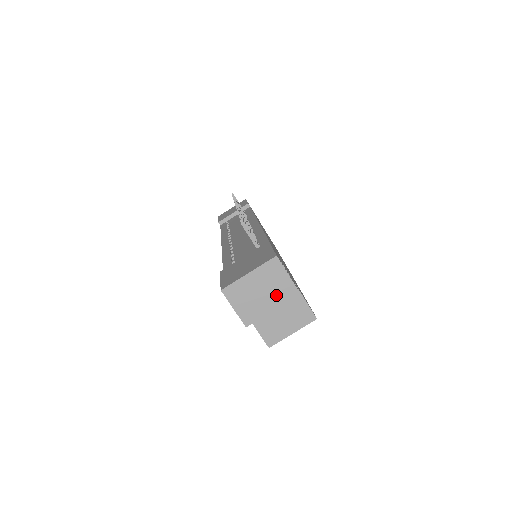
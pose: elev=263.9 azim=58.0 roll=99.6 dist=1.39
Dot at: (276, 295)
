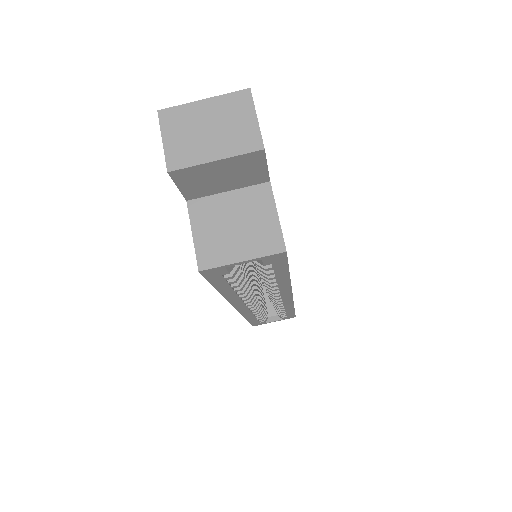
Dot at: (229, 140)
